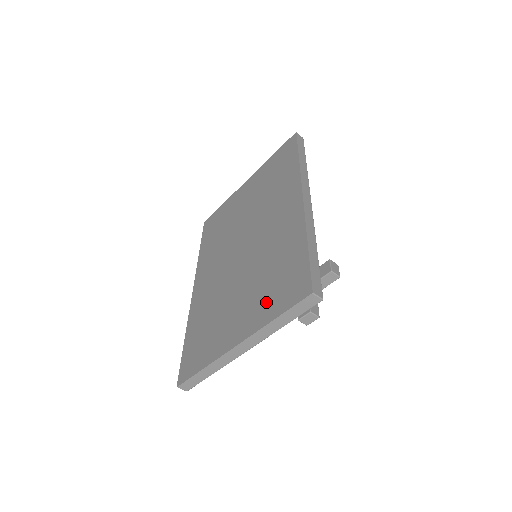
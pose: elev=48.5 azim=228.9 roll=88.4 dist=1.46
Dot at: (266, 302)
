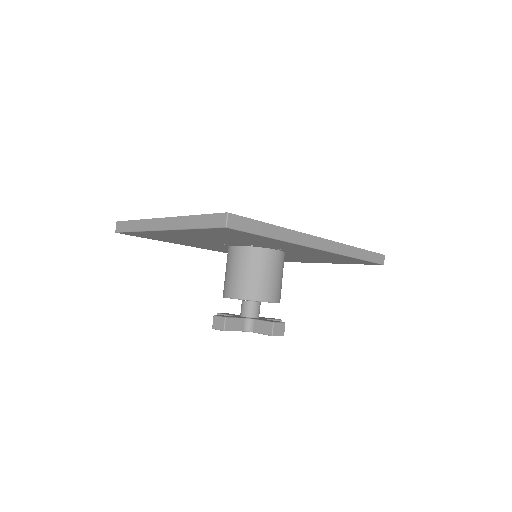
Dot at: occluded
